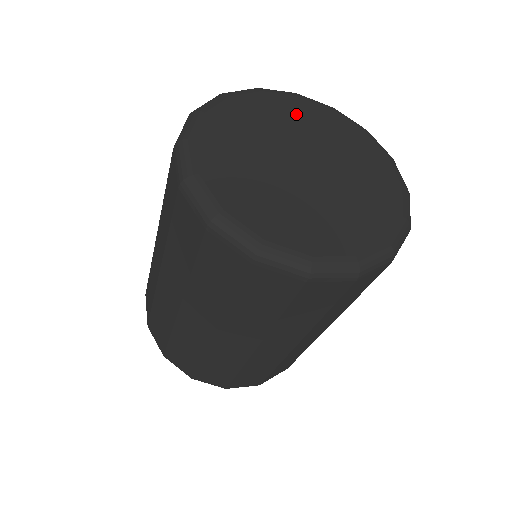
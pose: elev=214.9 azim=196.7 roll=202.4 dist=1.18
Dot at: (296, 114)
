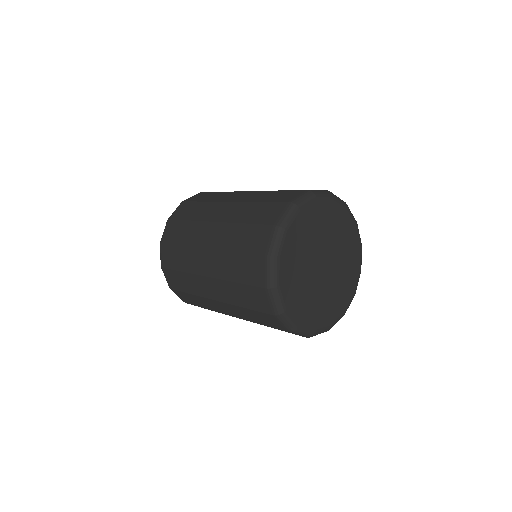
Dot at: (346, 235)
